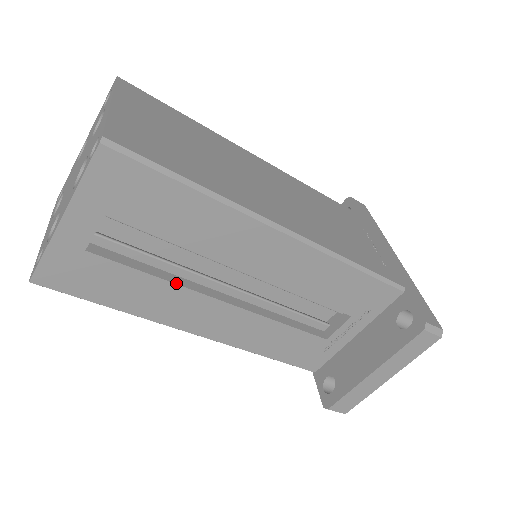
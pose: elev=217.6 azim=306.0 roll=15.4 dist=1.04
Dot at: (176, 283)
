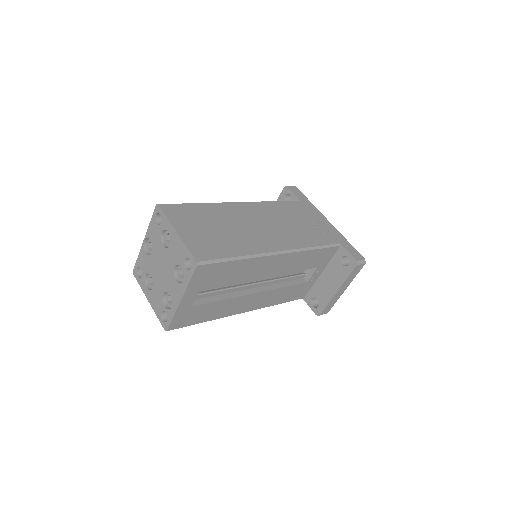
Dot at: (233, 297)
